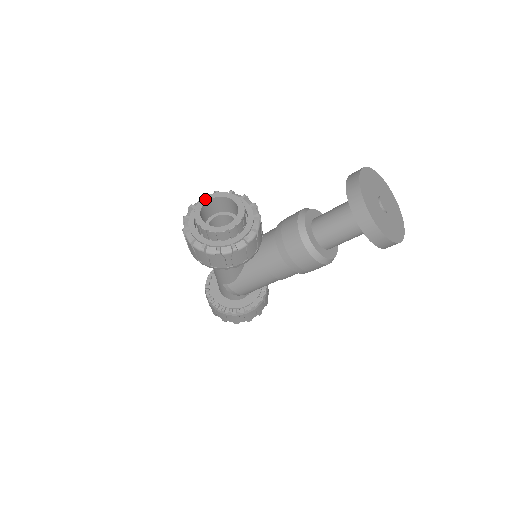
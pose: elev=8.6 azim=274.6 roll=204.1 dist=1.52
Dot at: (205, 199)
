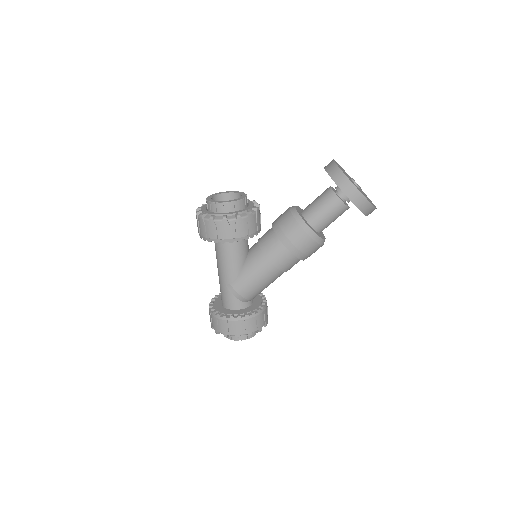
Dot at: (216, 194)
